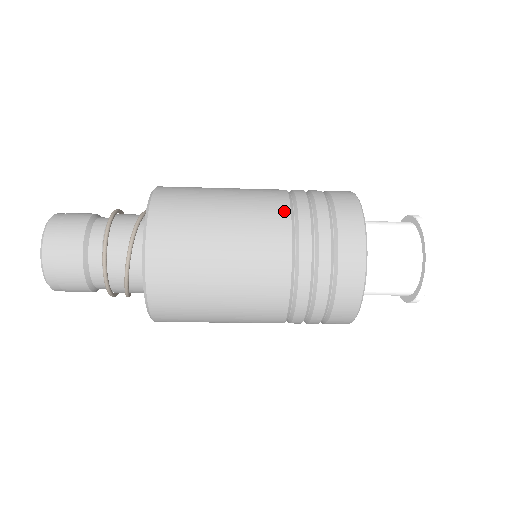
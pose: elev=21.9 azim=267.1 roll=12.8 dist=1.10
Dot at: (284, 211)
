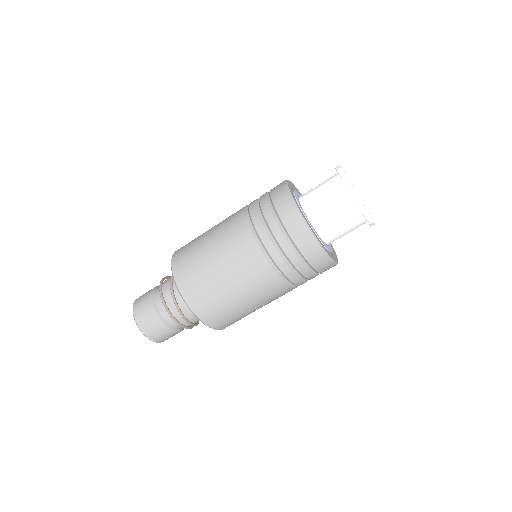
Dot at: occluded
